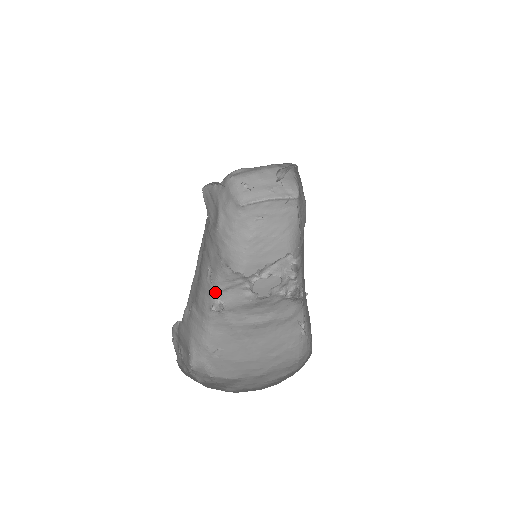
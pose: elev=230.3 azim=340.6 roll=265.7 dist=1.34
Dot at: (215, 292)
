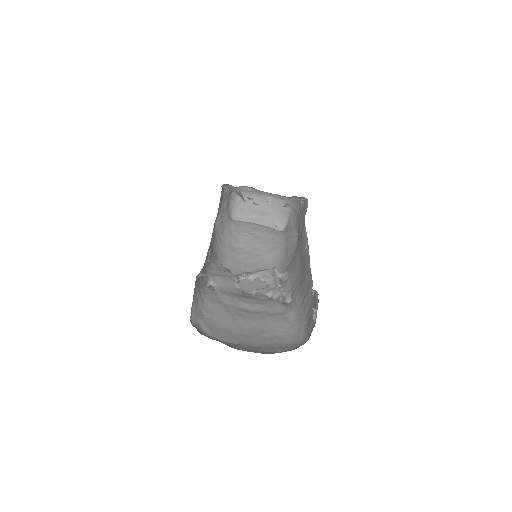
Dot at: (210, 273)
